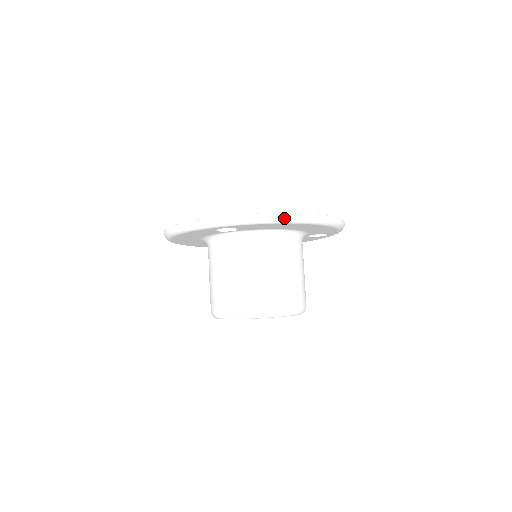
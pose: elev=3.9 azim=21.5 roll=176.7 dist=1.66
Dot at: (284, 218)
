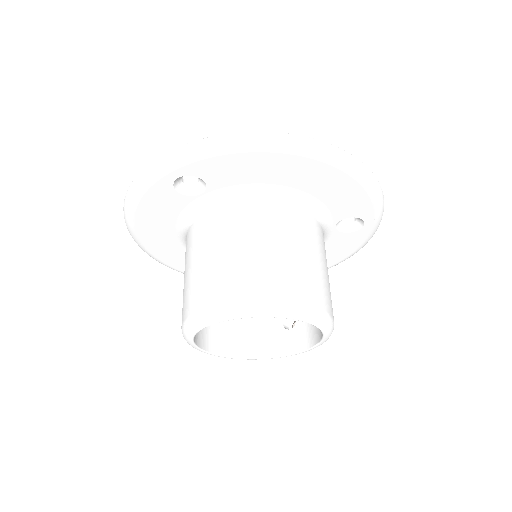
Dot at: (260, 139)
